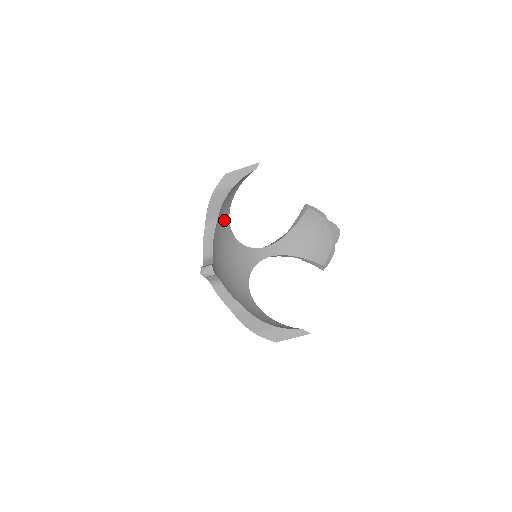
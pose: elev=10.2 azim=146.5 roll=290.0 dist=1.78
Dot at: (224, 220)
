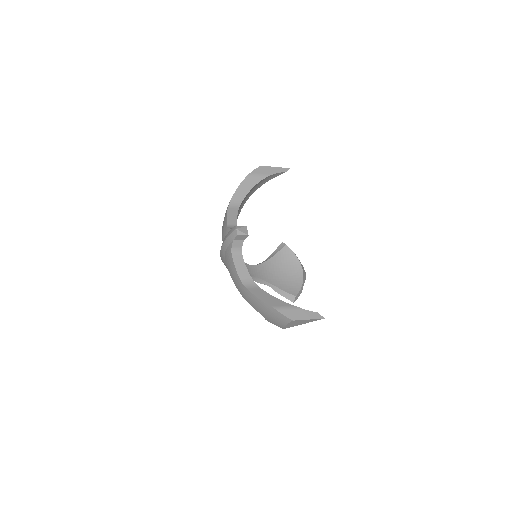
Dot at: (238, 211)
